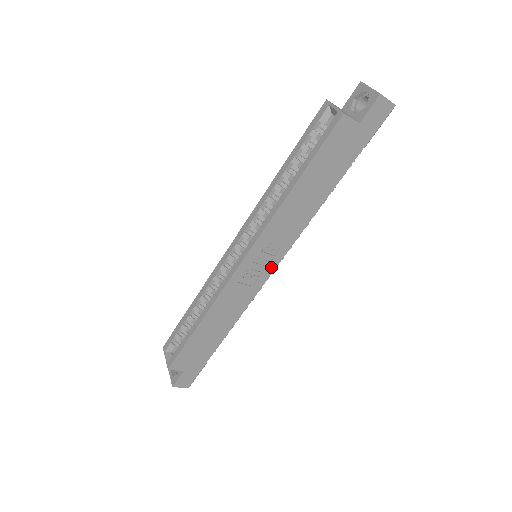
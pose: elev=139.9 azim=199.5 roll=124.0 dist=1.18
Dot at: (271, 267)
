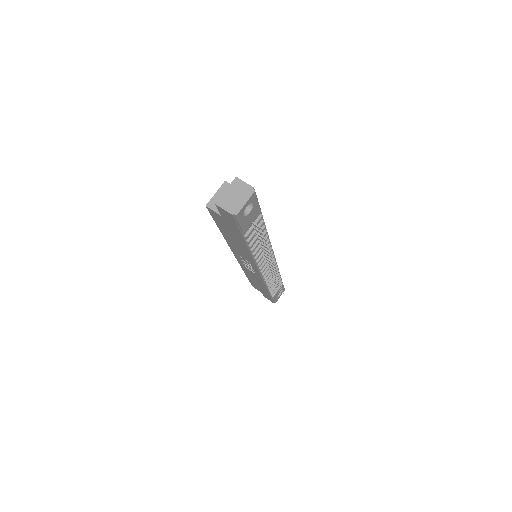
Dot at: (256, 270)
